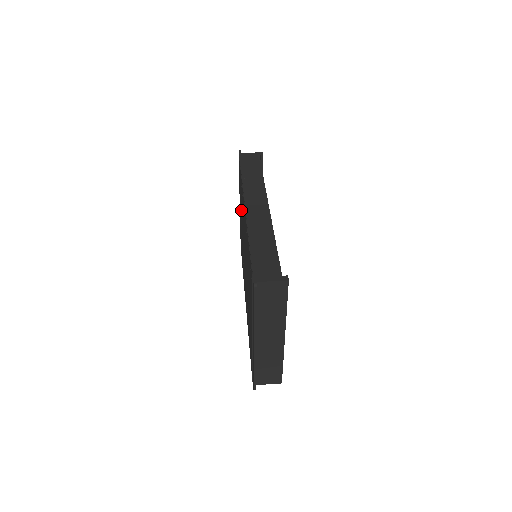
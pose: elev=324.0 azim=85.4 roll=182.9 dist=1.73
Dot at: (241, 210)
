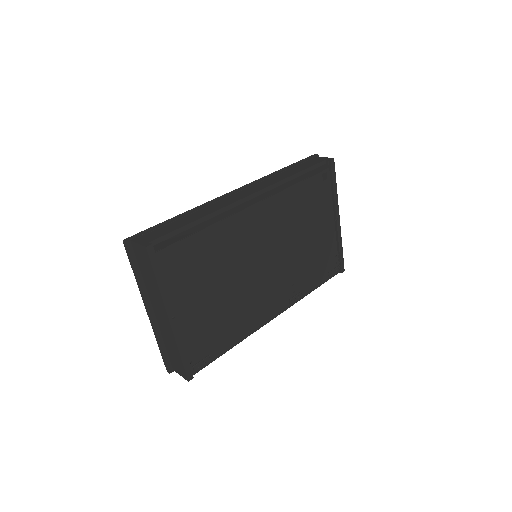
Dot at: occluded
